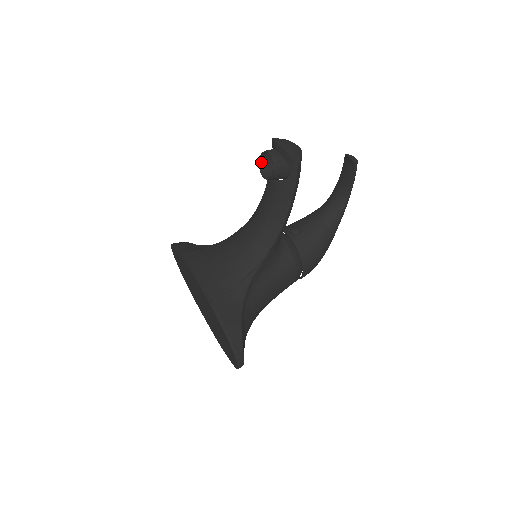
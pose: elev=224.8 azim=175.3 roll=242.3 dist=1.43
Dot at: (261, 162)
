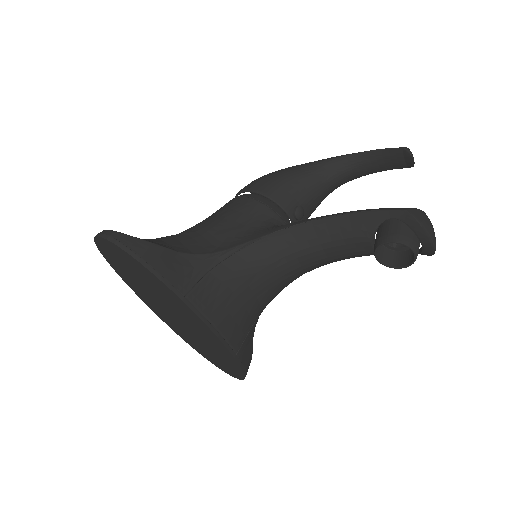
Dot at: (386, 242)
